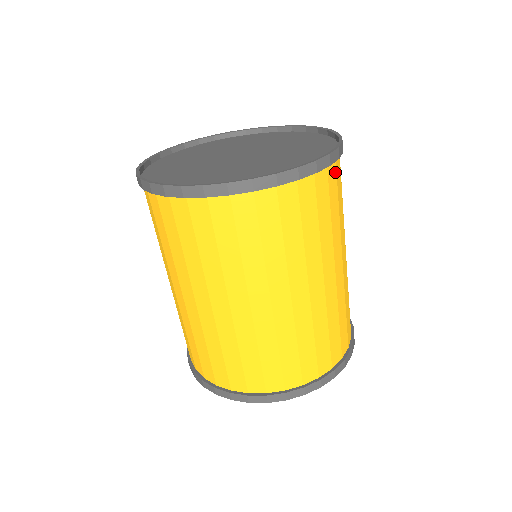
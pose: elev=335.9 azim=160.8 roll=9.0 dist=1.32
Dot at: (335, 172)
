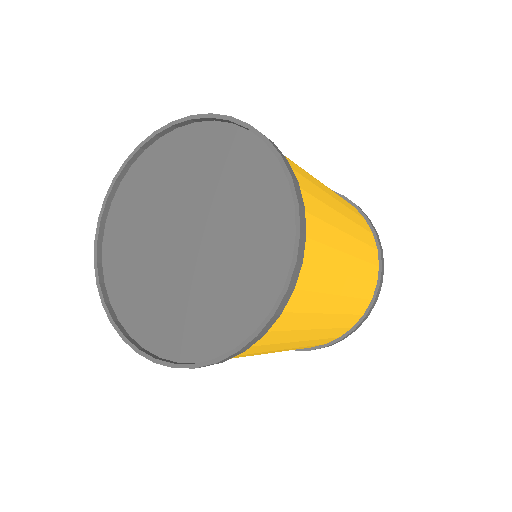
Dot at: (303, 267)
